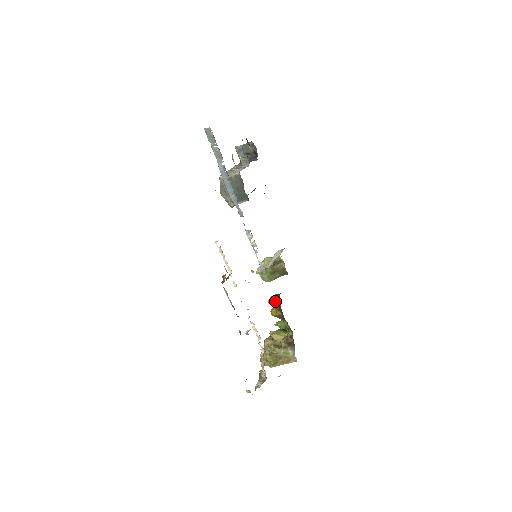
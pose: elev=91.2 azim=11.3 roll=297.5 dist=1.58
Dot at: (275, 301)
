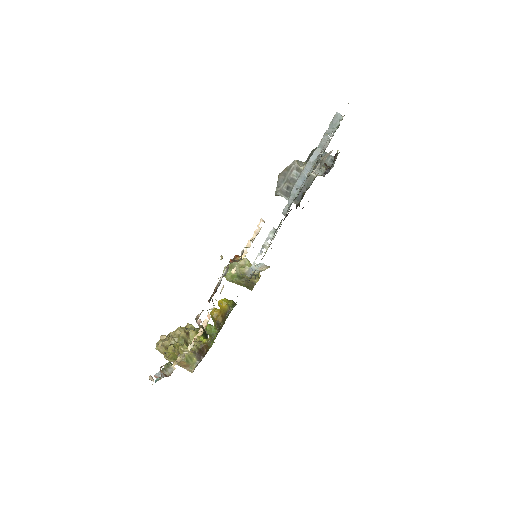
Dot at: (227, 306)
